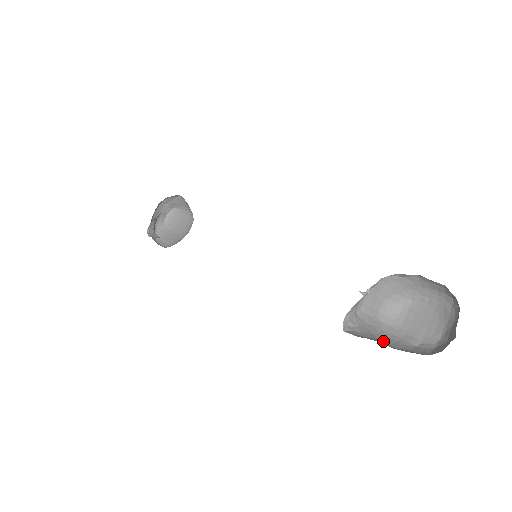
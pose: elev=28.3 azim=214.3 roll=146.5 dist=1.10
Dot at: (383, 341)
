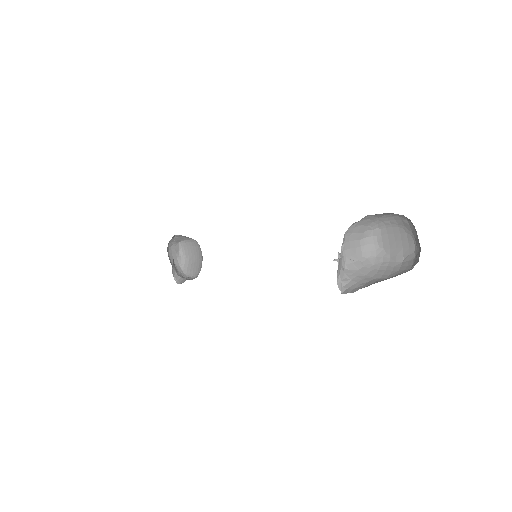
Dot at: (376, 276)
